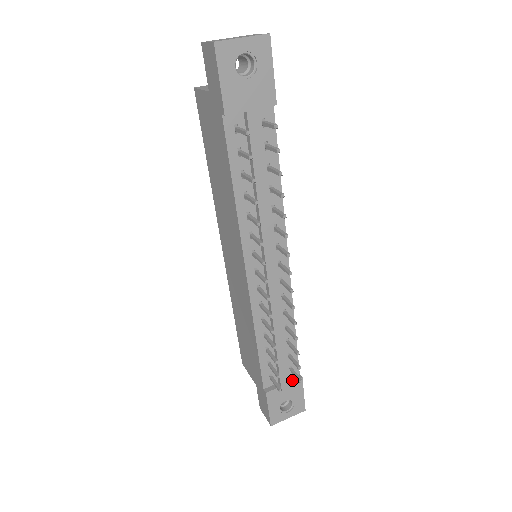
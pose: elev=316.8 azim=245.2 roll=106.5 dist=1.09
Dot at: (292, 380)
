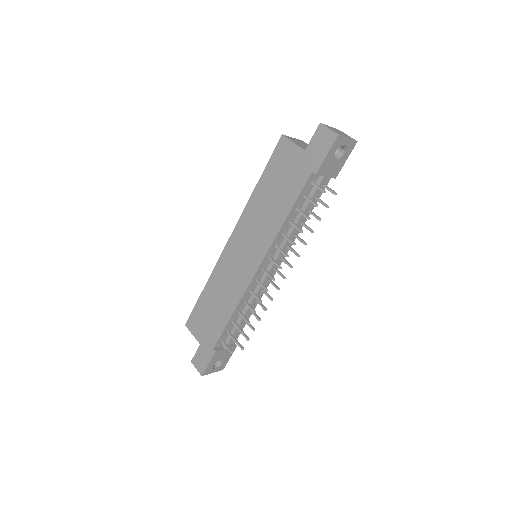
Dot at: (231, 346)
